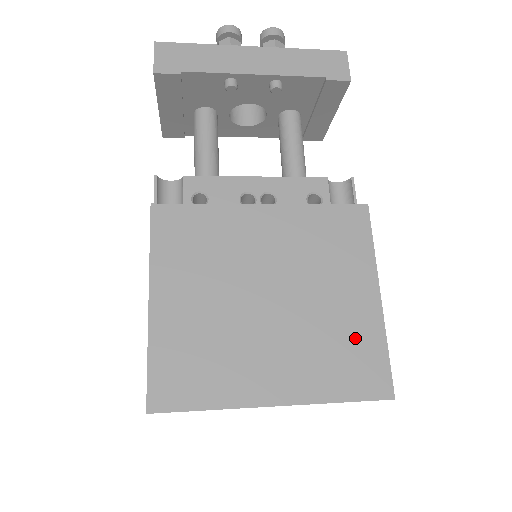
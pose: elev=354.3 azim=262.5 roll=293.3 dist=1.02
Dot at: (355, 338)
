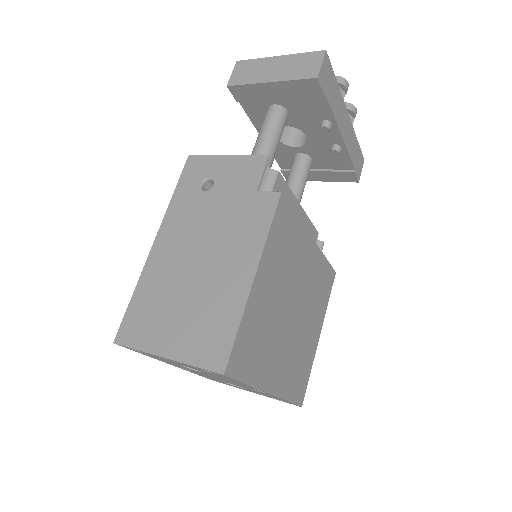
Dot at: (305, 360)
